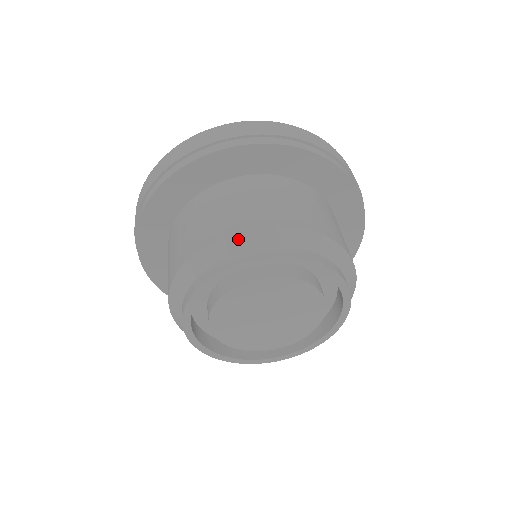
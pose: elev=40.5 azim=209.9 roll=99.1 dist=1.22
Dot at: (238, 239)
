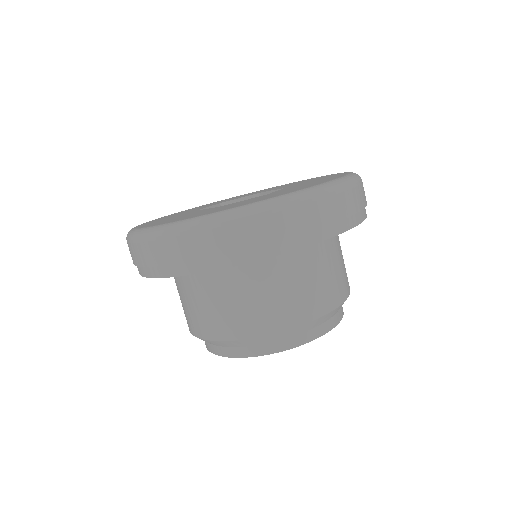
Dot at: (302, 328)
